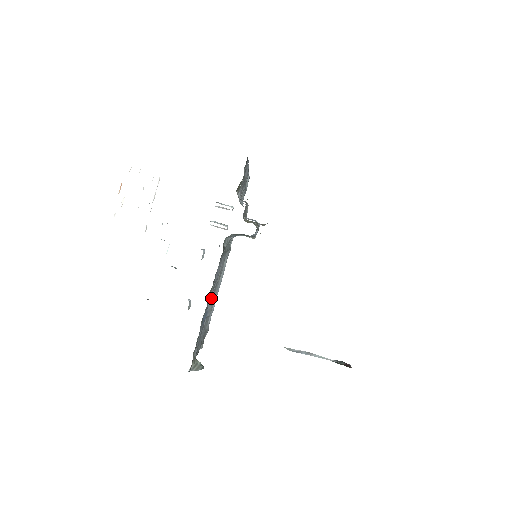
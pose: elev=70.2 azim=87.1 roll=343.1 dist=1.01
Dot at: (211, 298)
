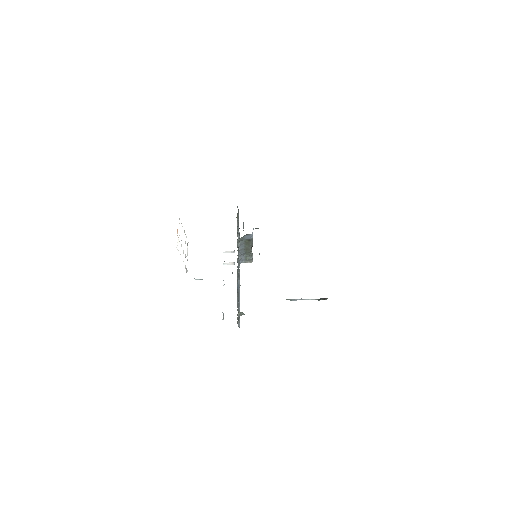
Dot at: occluded
